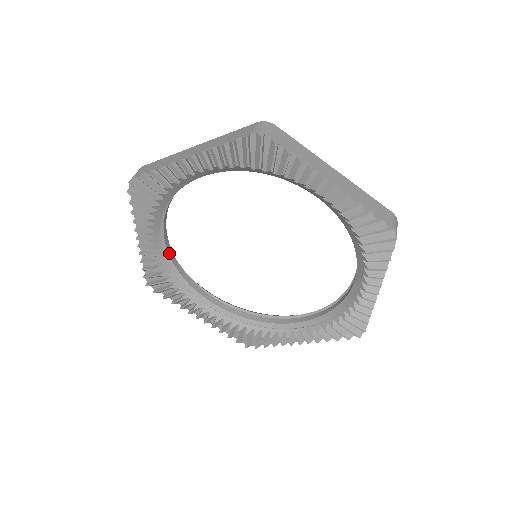
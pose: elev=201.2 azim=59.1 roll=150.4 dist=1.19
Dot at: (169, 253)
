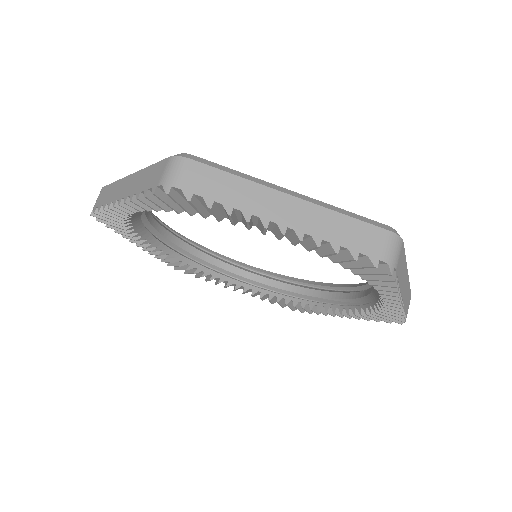
Dot at: (179, 245)
